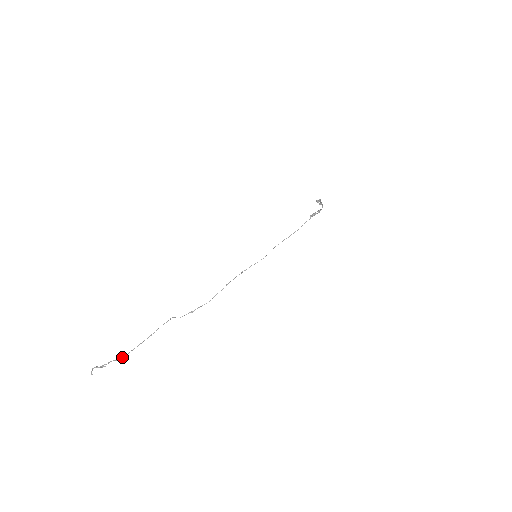
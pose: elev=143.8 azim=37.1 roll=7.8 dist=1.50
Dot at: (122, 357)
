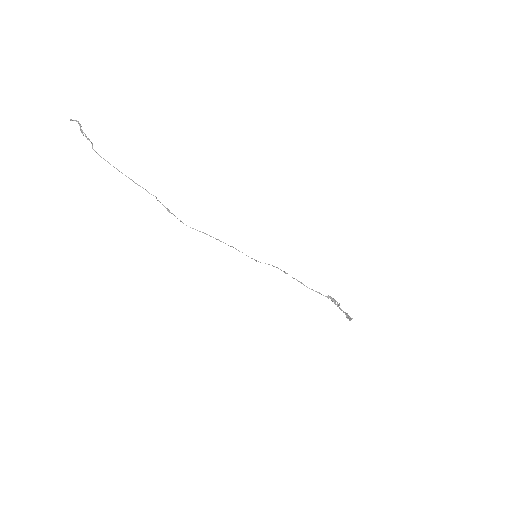
Dot at: occluded
